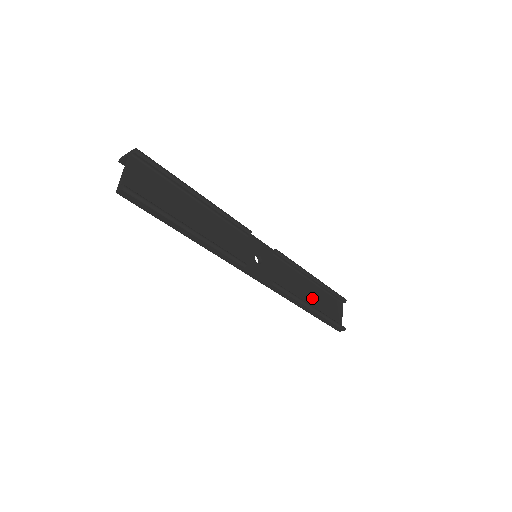
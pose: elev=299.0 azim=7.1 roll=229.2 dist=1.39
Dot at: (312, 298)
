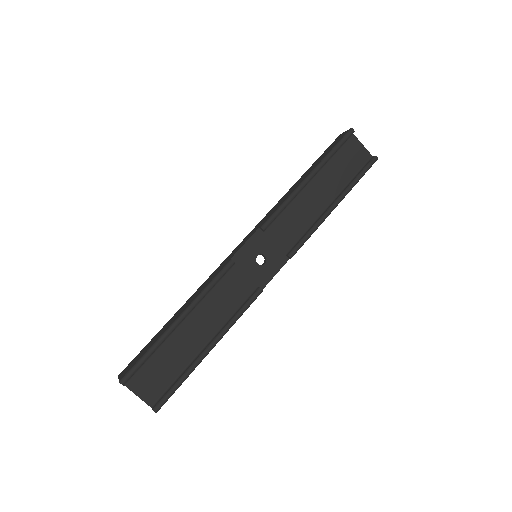
Dot at: (326, 192)
